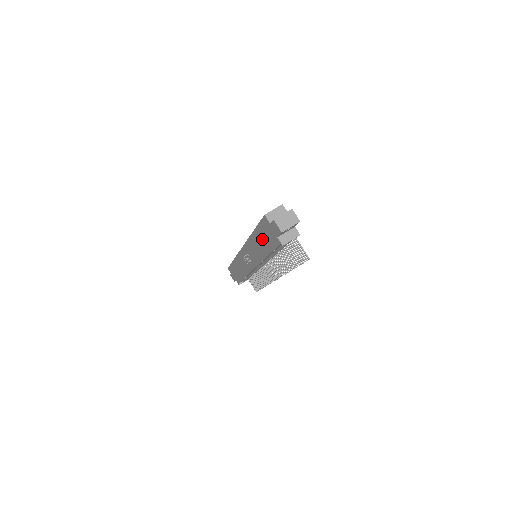
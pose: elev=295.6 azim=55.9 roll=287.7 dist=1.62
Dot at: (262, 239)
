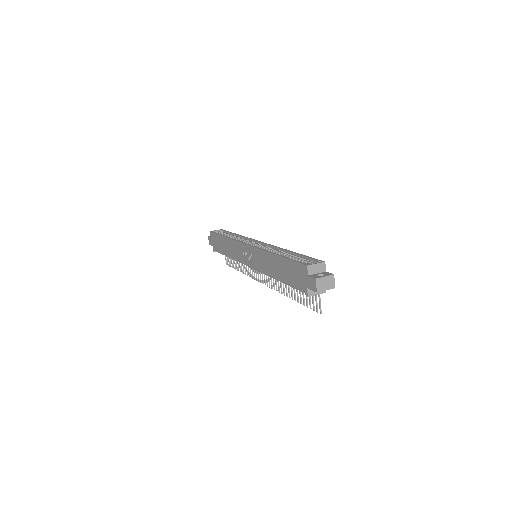
Dot at: (285, 269)
